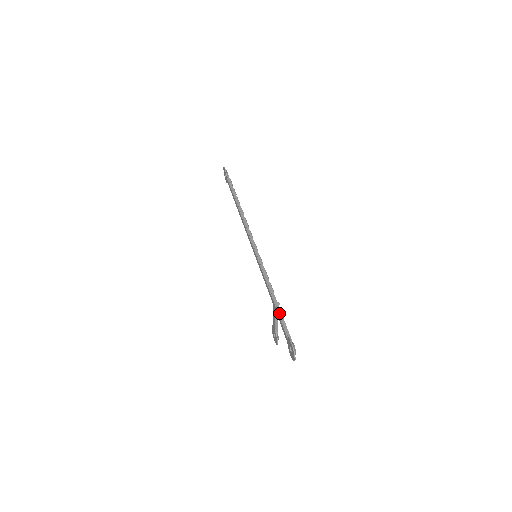
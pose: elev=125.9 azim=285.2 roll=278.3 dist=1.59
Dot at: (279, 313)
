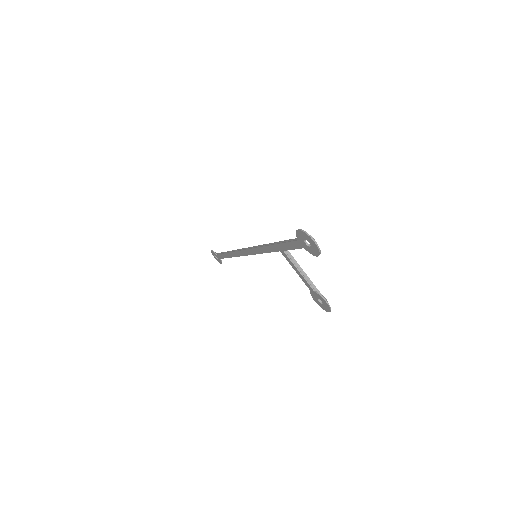
Dot at: (284, 242)
